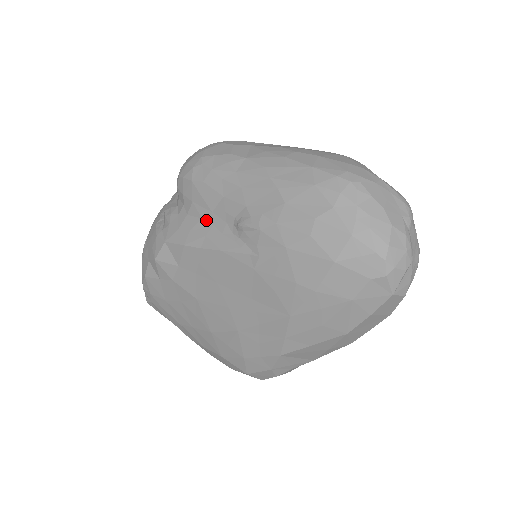
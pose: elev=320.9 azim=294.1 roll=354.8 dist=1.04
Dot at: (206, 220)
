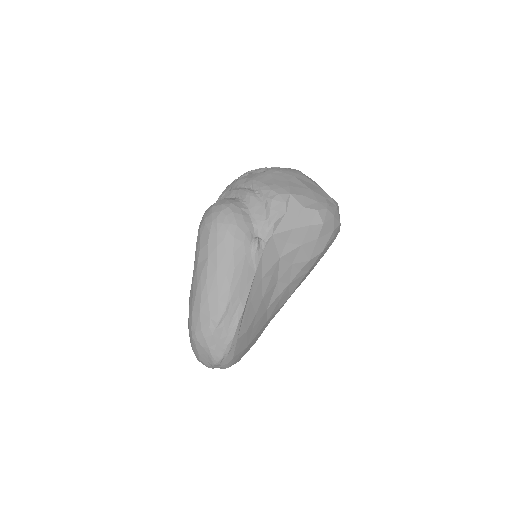
Dot at: occluded
